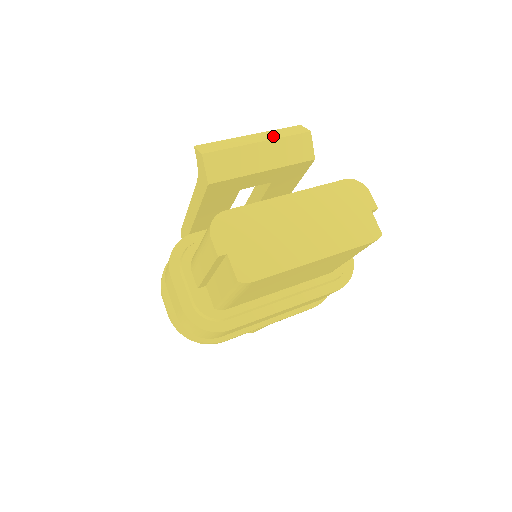
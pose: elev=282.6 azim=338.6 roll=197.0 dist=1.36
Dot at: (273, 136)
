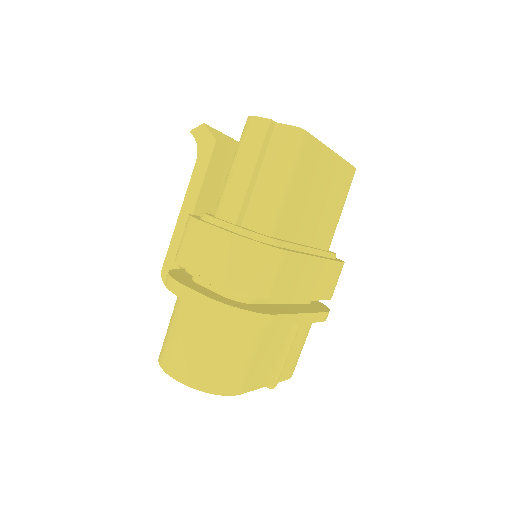
Dot at: occluded
